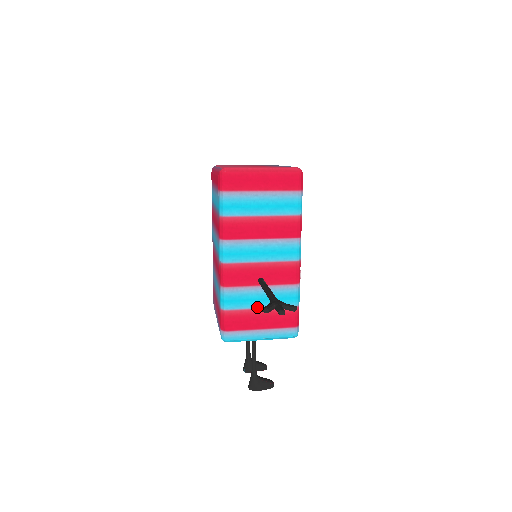
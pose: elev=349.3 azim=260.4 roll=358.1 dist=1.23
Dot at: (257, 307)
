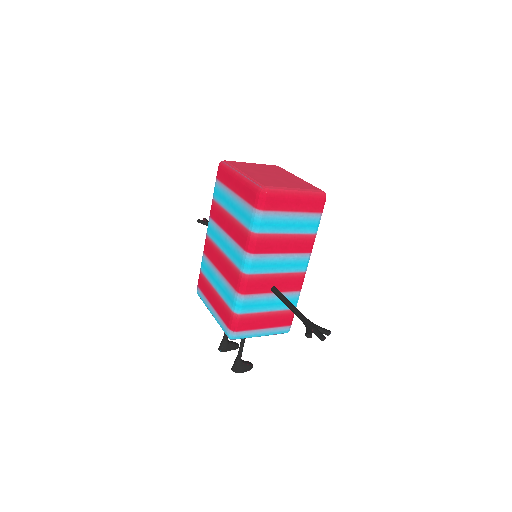
Dot at: (265, 311)
